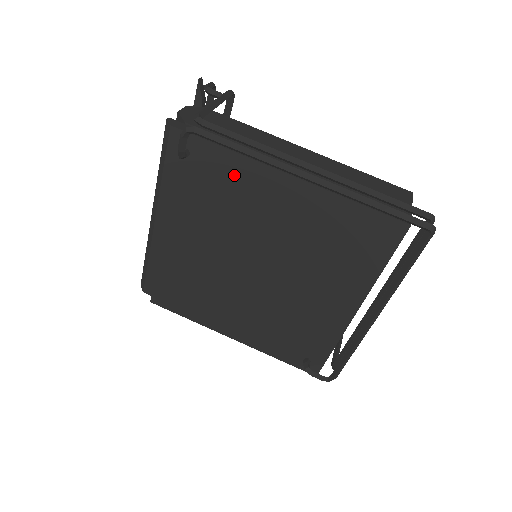
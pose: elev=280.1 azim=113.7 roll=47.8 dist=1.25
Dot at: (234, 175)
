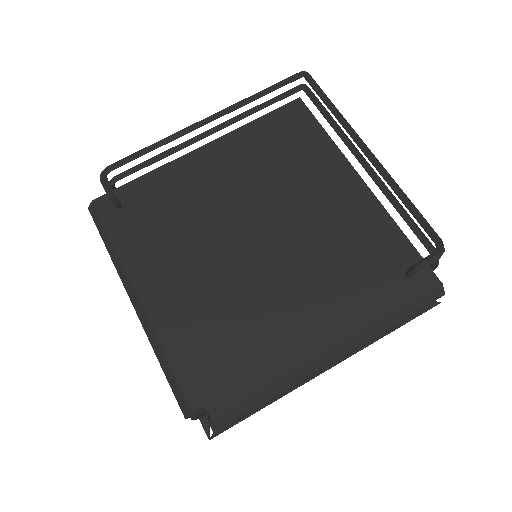
Dot at: (166, 185)
